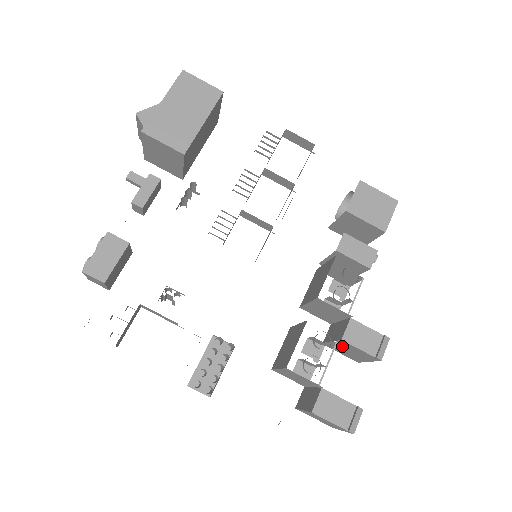
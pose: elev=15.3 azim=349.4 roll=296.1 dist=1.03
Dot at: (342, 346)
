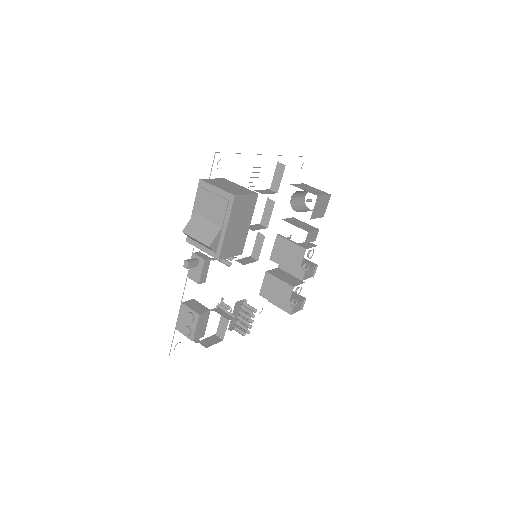
Dot at: occluded
